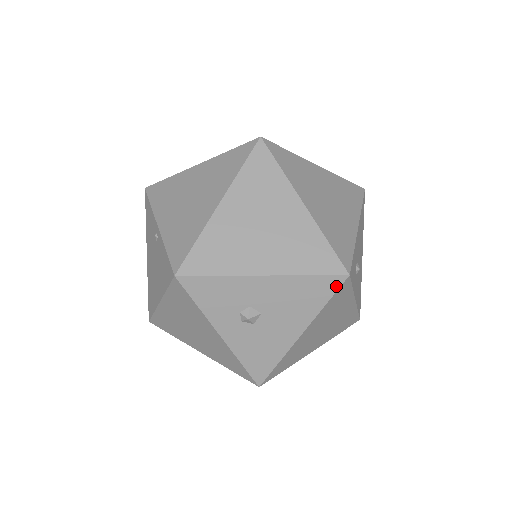
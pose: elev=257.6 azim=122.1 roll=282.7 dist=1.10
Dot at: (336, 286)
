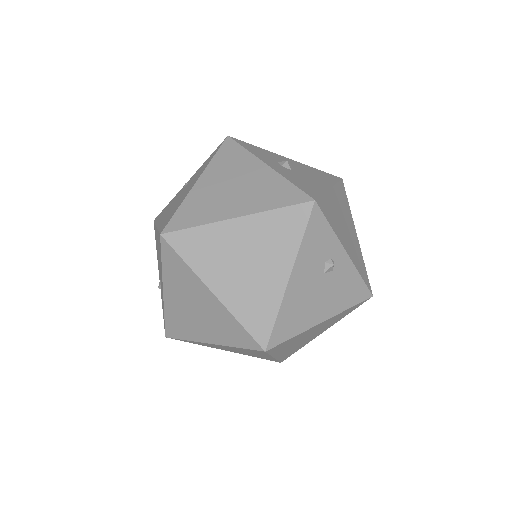
Dot at: (337, 179)
